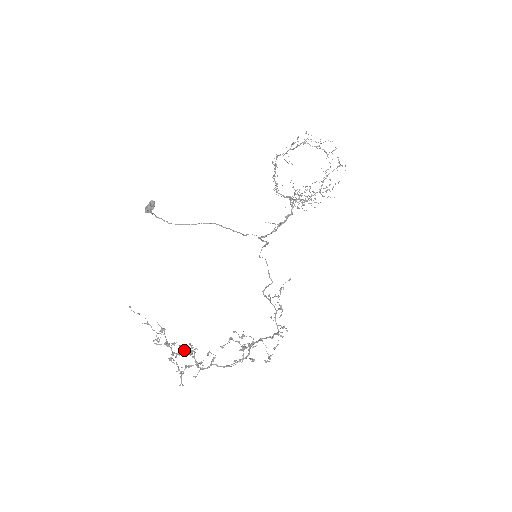
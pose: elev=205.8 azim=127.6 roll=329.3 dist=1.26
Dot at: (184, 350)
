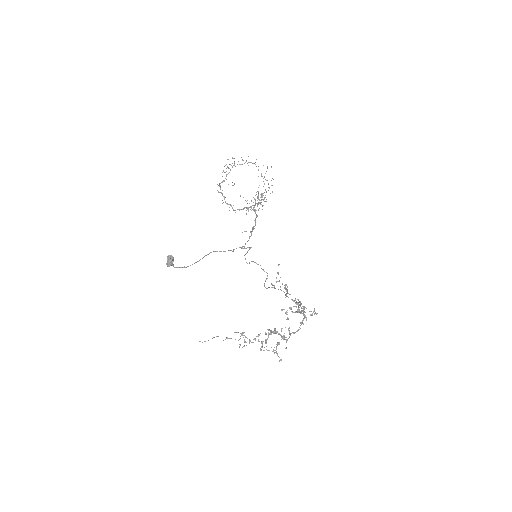
Dot at: occluded
